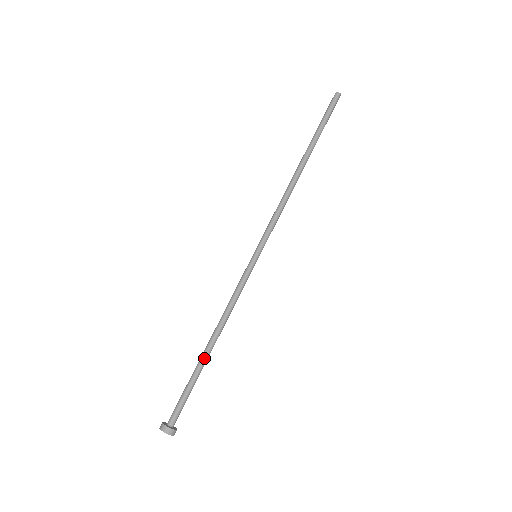
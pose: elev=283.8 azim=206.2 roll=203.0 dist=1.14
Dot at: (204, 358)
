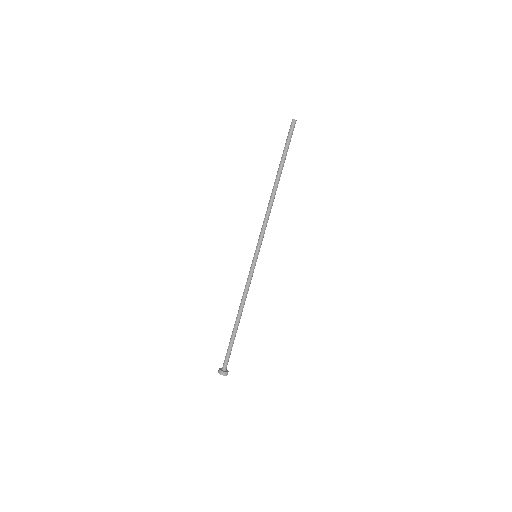
Dot at: (237, 328)
